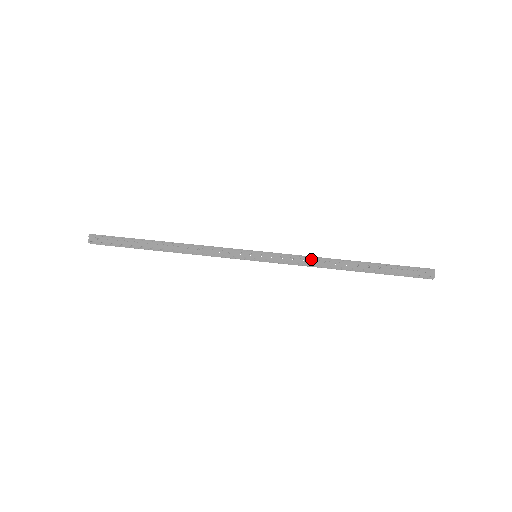
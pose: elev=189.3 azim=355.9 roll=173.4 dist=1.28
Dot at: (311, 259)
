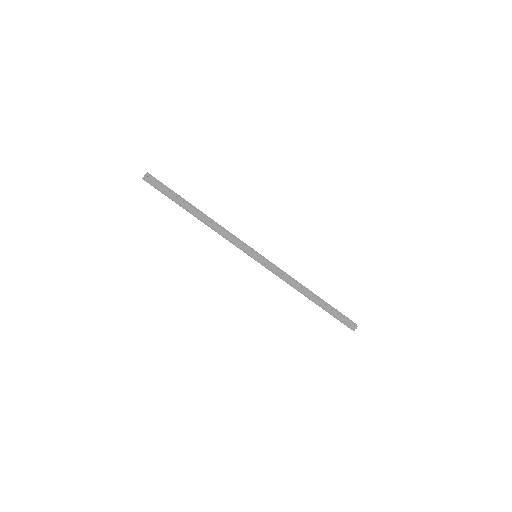
Dot at: occluded
